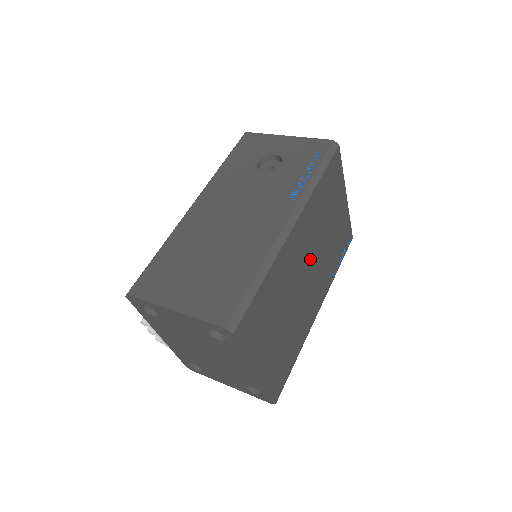
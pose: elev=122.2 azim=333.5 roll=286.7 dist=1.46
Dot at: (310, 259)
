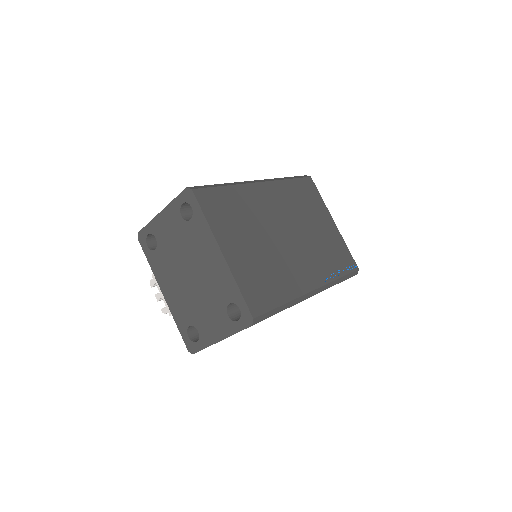
Dot at: (289, 226)
